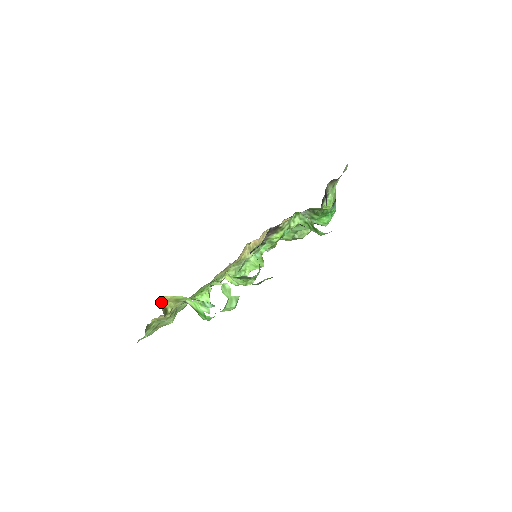
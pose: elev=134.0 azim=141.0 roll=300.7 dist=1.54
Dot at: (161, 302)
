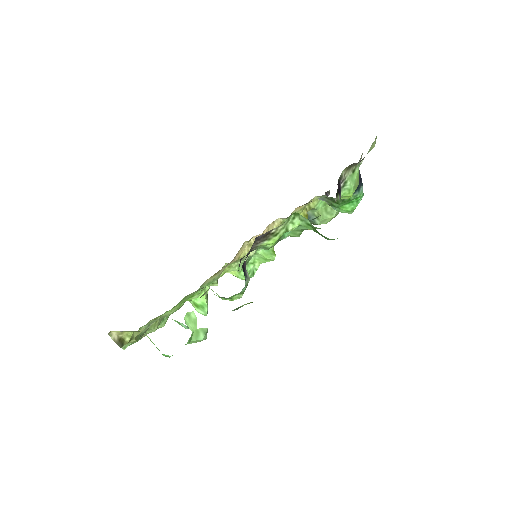
Dot at: (112, 334)
